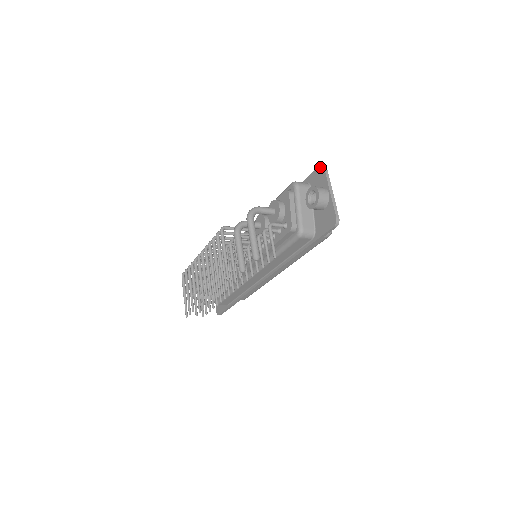
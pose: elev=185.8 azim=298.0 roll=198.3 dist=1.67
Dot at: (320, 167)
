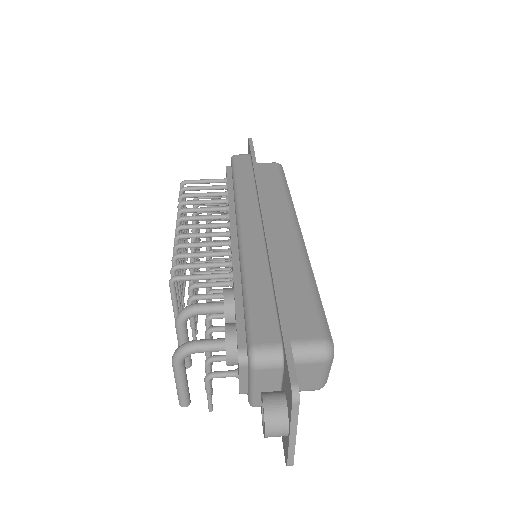
Dot at: (290, 389)
